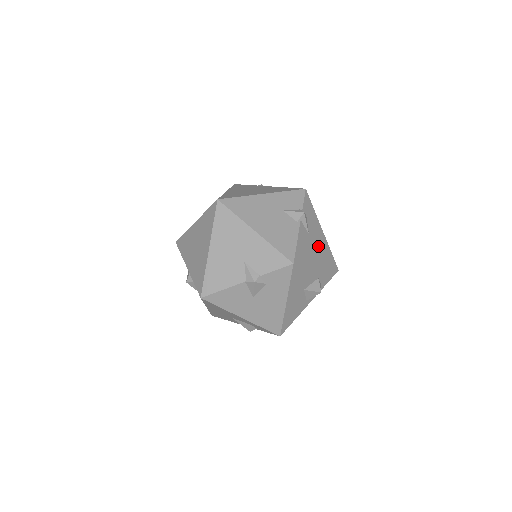
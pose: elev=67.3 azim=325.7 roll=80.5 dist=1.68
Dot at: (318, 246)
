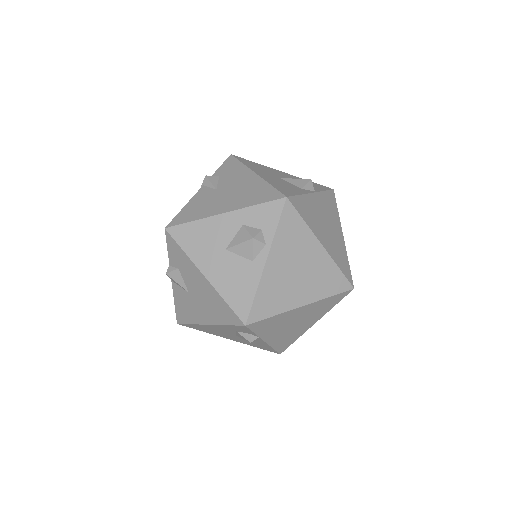
Dot at: (235, 193)
